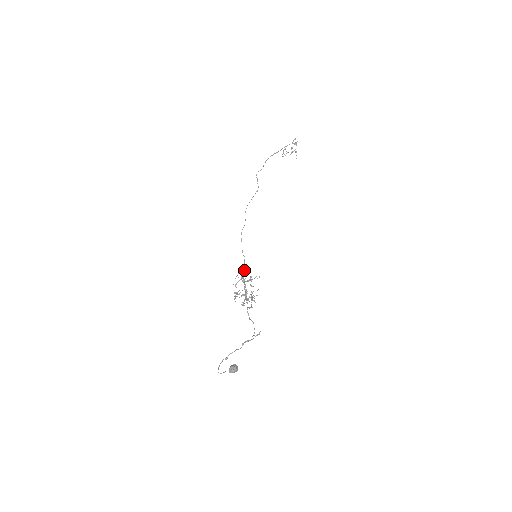
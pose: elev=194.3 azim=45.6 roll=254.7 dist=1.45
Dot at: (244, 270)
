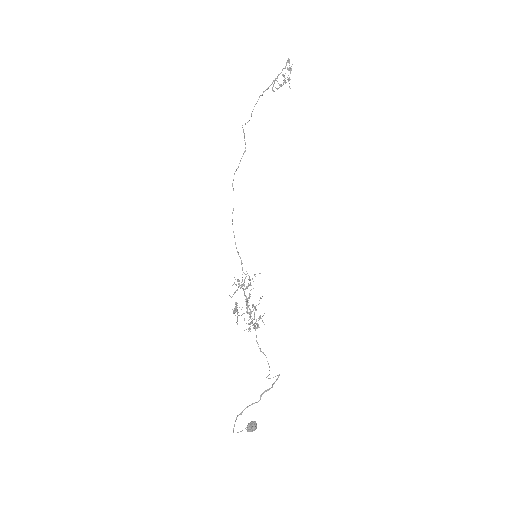
Dot at: (244, 281)
